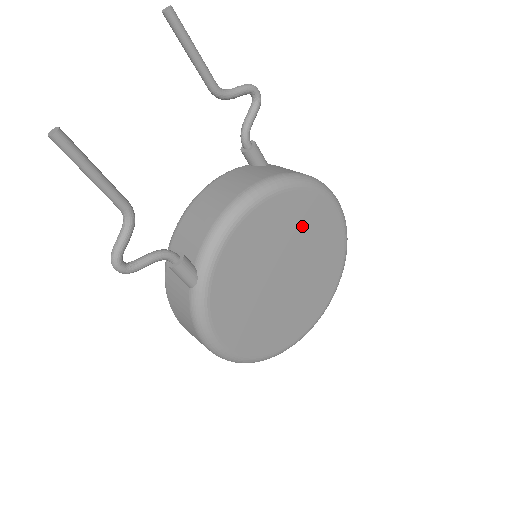
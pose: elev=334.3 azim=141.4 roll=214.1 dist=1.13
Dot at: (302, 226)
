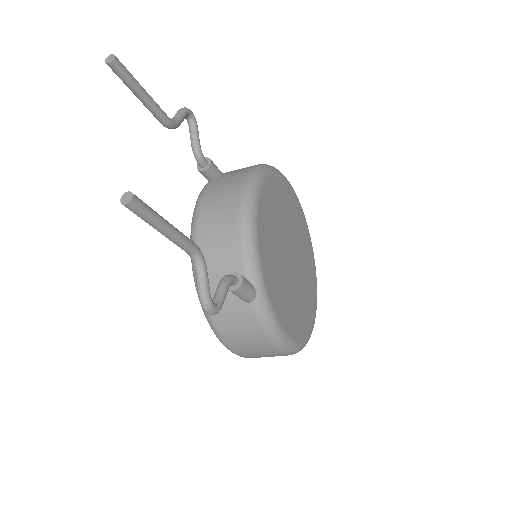
Dot at: (282, 207)
